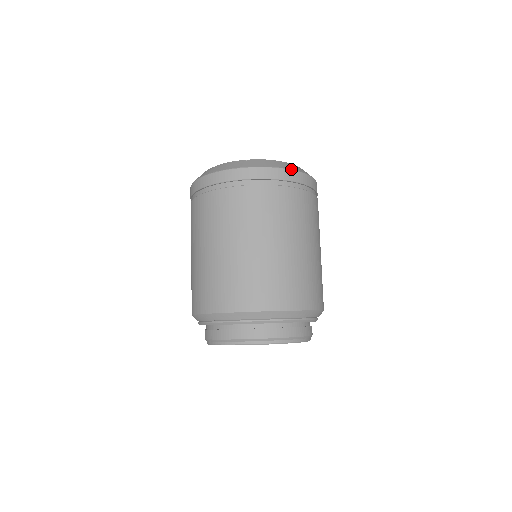
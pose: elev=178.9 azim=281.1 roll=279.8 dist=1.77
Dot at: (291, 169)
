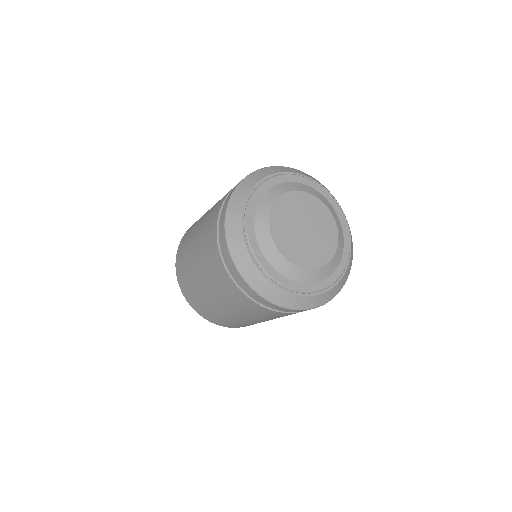
Dot at: occluded
